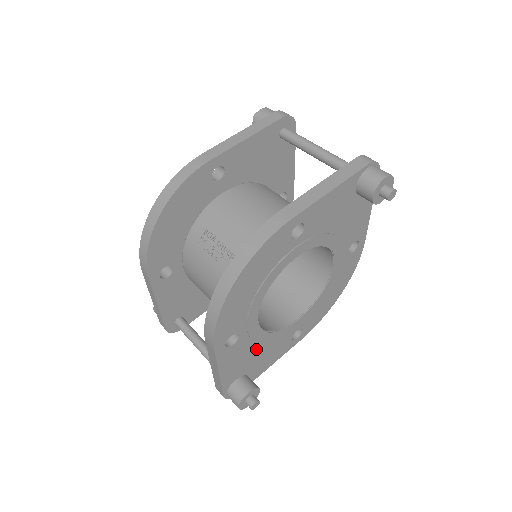
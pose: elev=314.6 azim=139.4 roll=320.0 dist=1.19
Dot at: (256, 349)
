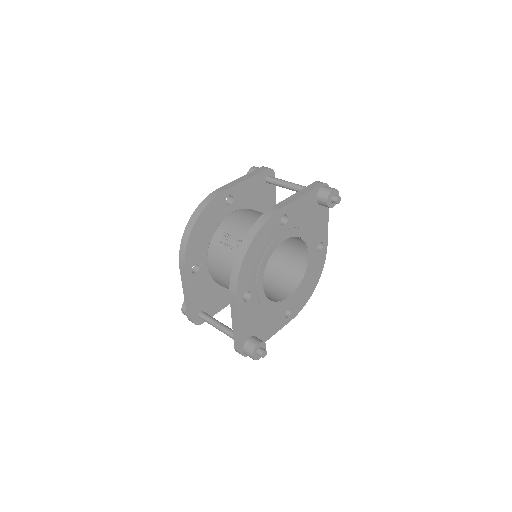
Dot at: (262, 313)
